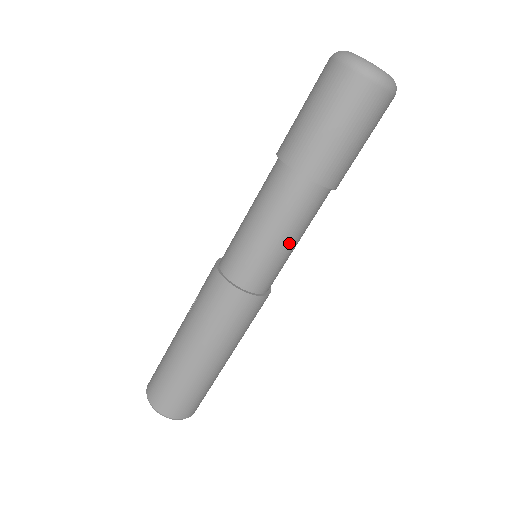
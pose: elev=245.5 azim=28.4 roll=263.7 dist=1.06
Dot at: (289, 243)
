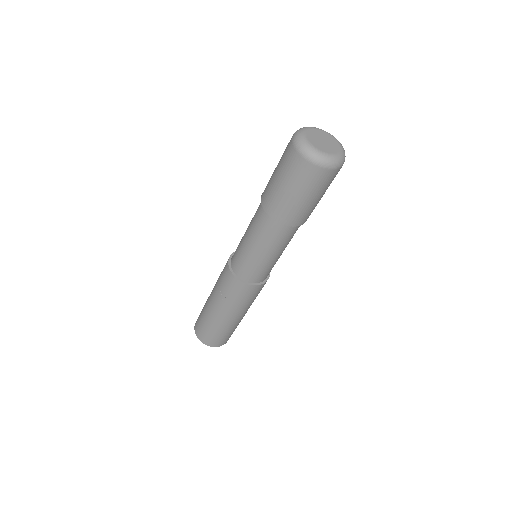
Dot at: occluded
